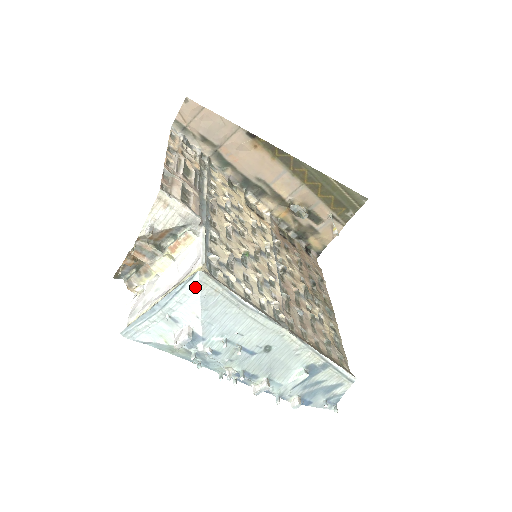
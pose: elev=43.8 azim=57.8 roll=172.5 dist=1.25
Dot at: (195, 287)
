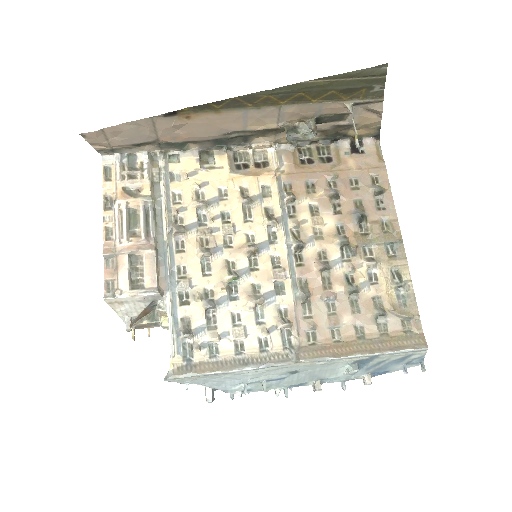
Dot at: occluded
